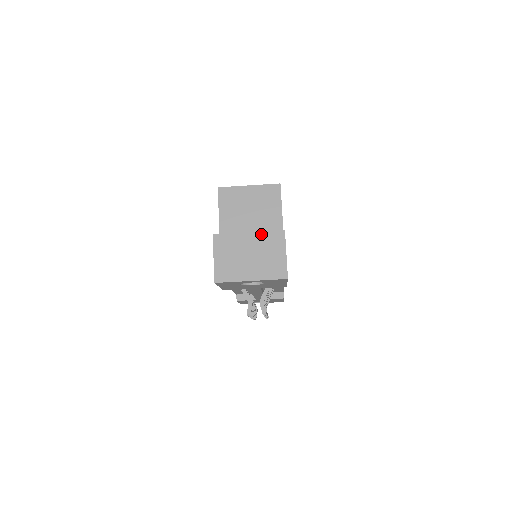
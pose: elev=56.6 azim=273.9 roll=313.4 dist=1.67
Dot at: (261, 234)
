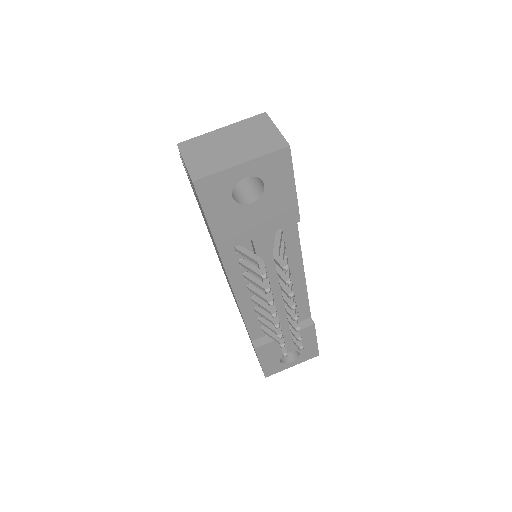
Dot at: (237, 124)
